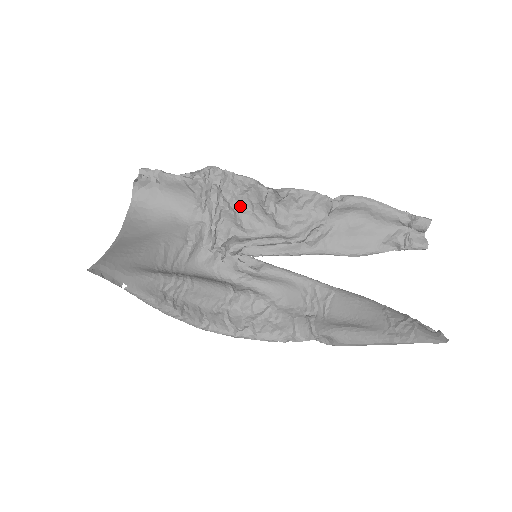
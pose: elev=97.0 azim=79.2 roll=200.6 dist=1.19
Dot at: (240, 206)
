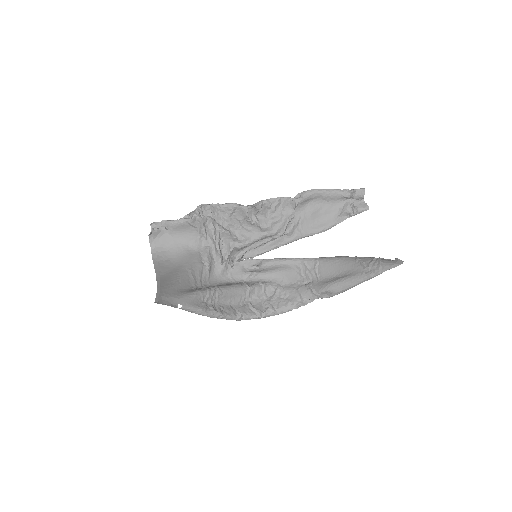
Dot at: (231, 225)
